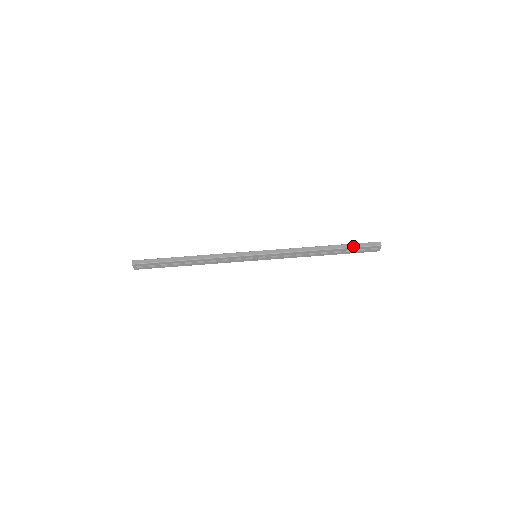
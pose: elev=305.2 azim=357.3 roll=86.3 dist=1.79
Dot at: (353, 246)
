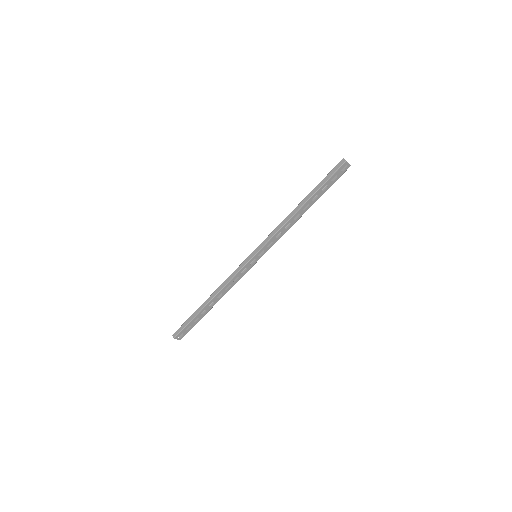
Dot at: (323, 182)
